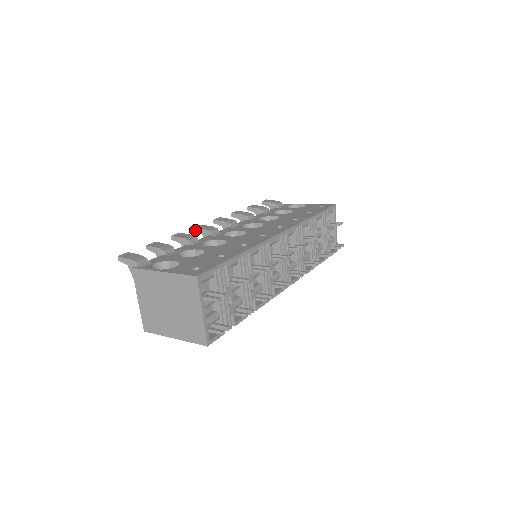
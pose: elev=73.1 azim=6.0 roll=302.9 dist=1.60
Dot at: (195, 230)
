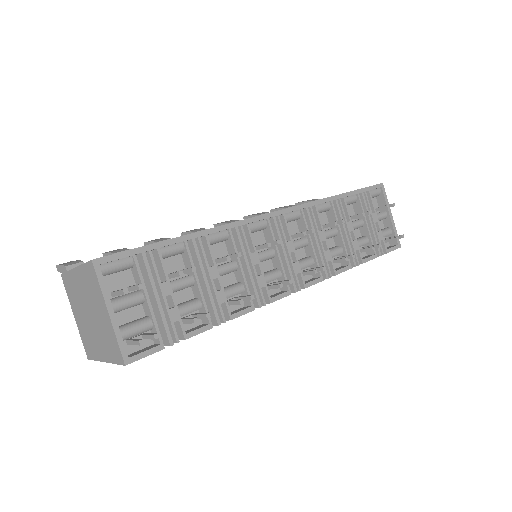
Dot at: occluded
